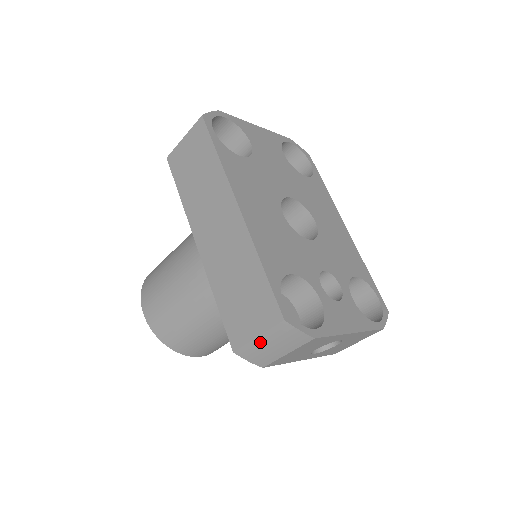
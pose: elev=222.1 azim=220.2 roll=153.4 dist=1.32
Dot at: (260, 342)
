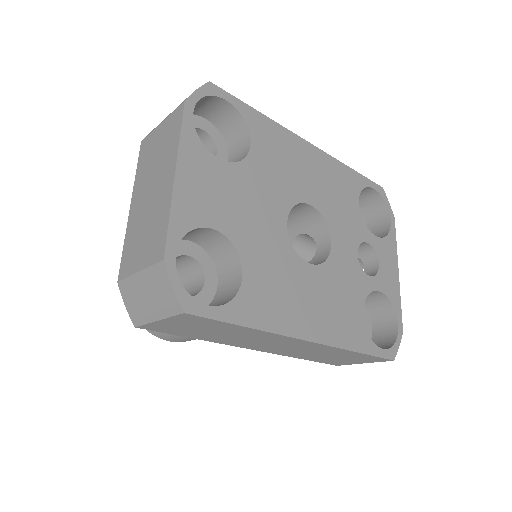
Dot at: occluded
